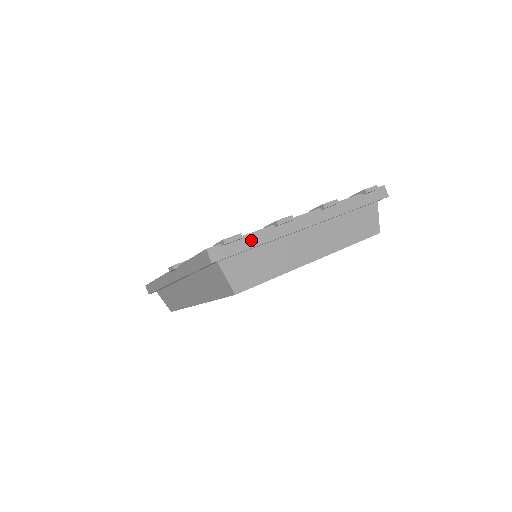
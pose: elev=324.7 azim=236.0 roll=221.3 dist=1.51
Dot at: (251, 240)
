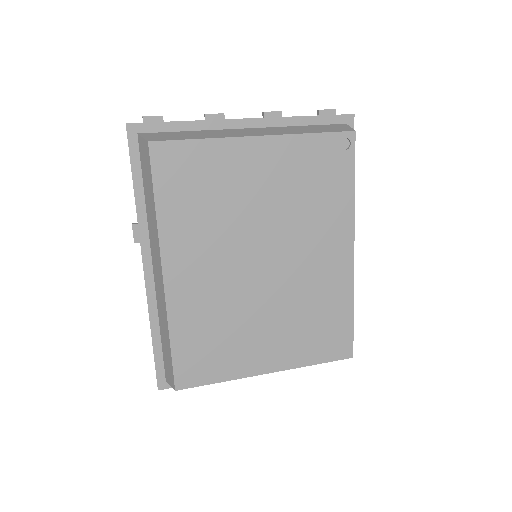
Dot at: (175, 122)
